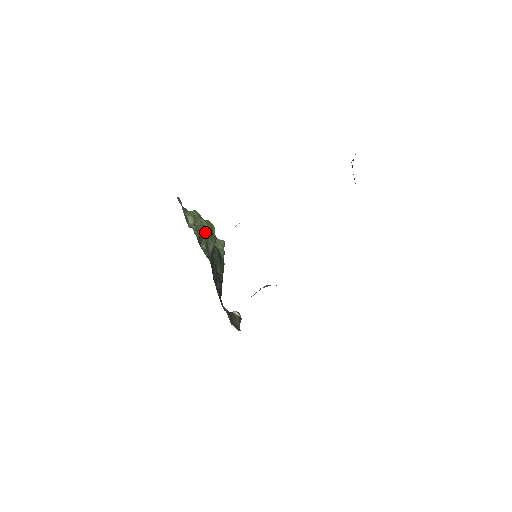
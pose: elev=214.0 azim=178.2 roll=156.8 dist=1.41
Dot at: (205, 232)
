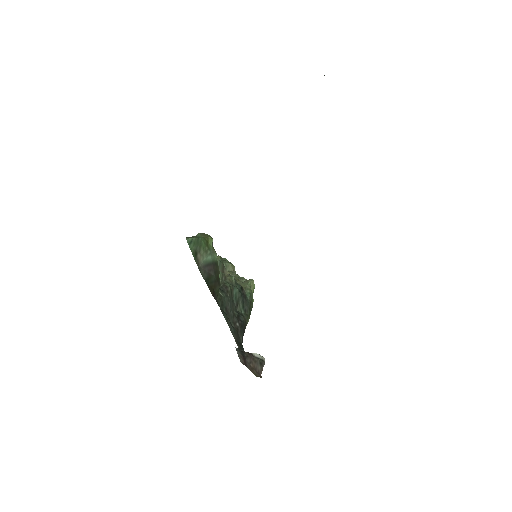
Dot at: (194, 239)
